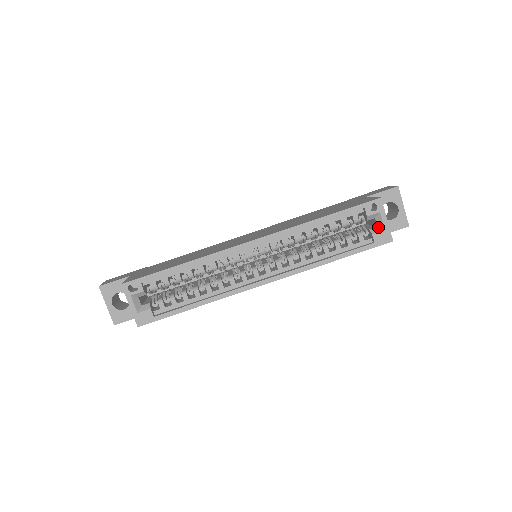
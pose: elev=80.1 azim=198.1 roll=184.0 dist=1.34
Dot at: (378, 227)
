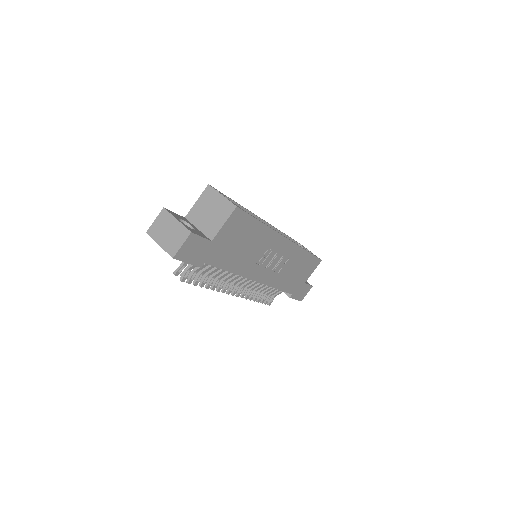
Dot at: occluded
